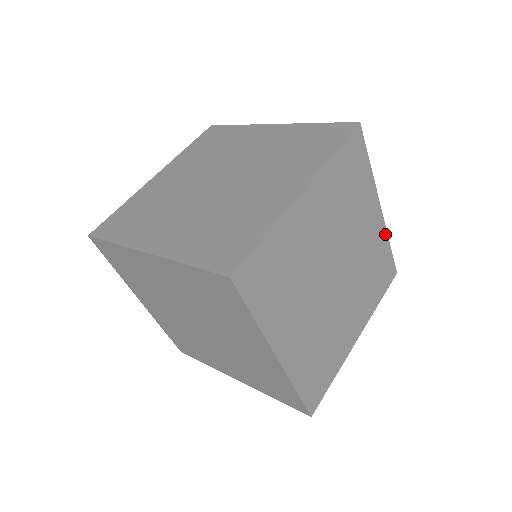
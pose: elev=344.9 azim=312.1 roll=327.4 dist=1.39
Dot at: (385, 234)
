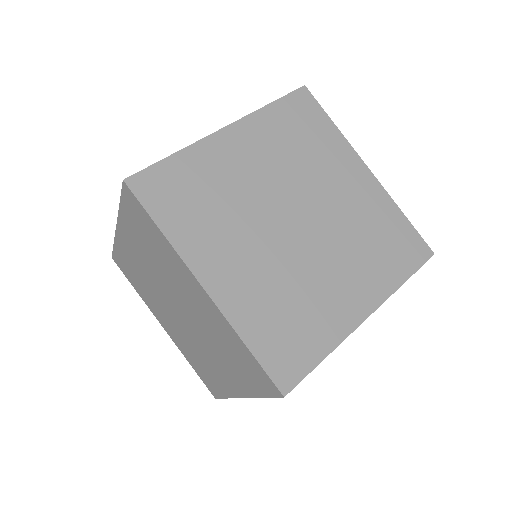
Dot at: (389, 200)
